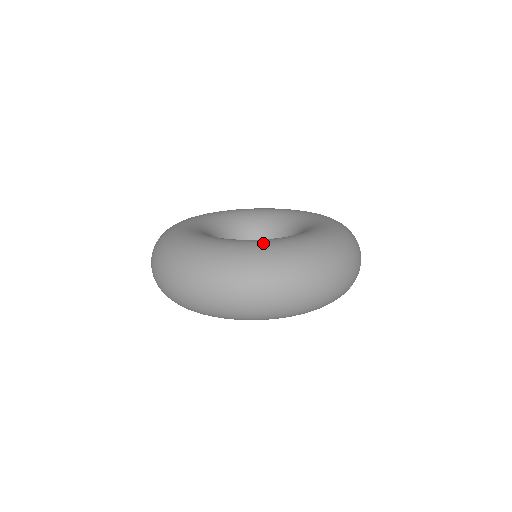
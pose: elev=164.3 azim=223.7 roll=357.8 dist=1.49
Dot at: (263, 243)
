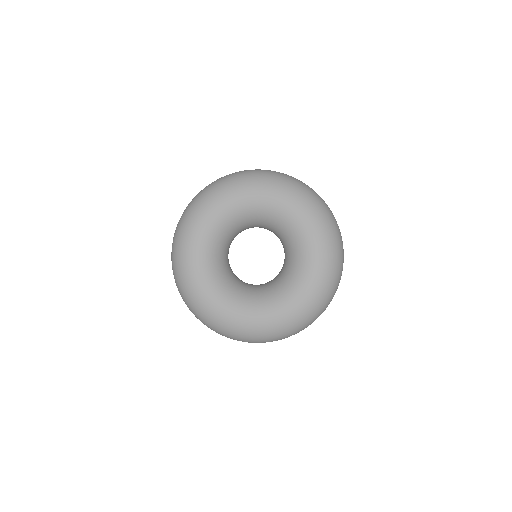
Dot at: (296, 306)
